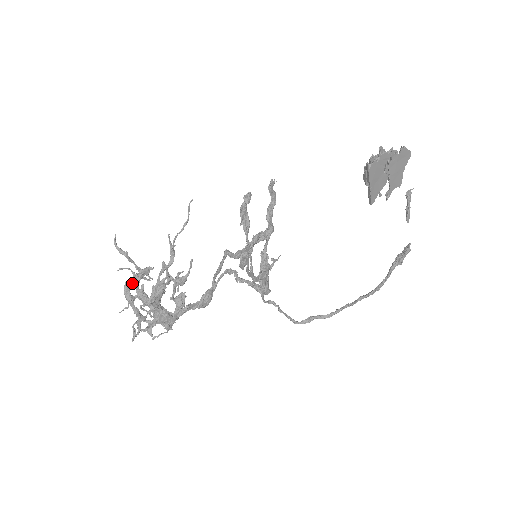
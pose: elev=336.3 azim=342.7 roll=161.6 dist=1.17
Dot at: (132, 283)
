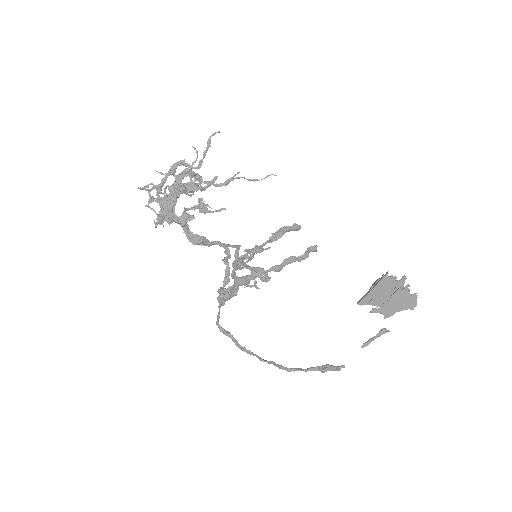
Dot at: (187, 164)
